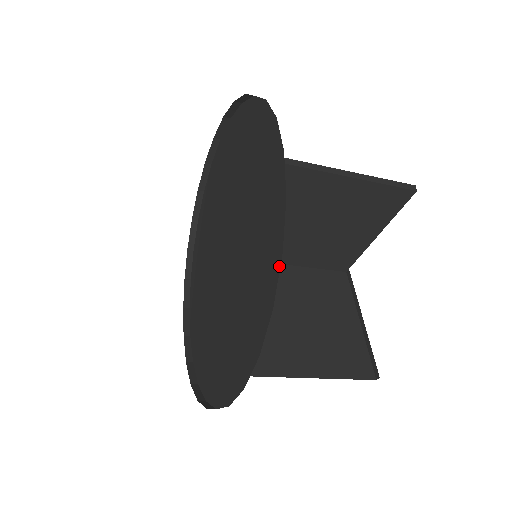
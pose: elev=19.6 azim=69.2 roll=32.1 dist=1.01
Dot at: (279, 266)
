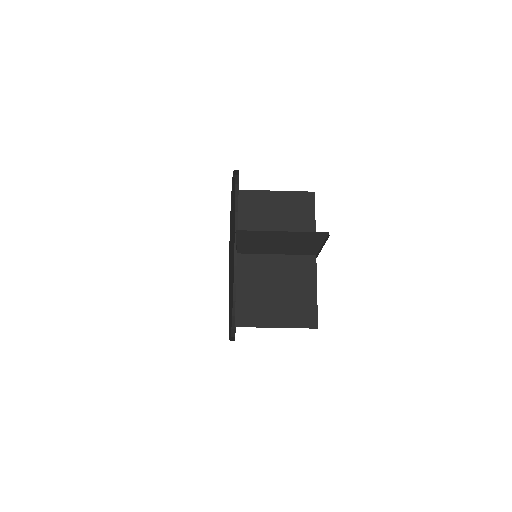
Dot at: occluded
